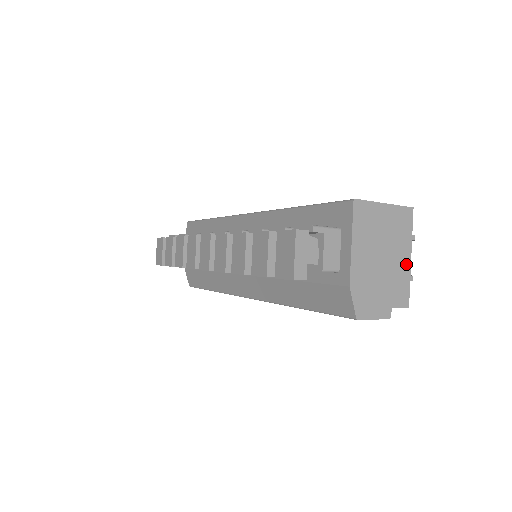
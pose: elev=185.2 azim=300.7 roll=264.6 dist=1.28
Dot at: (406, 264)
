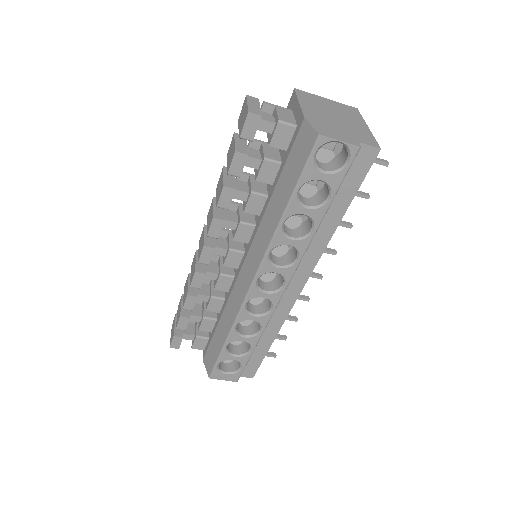
Dot at: (364, 128)
